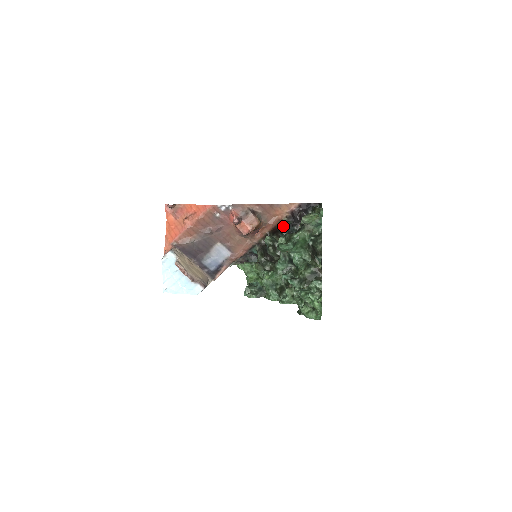
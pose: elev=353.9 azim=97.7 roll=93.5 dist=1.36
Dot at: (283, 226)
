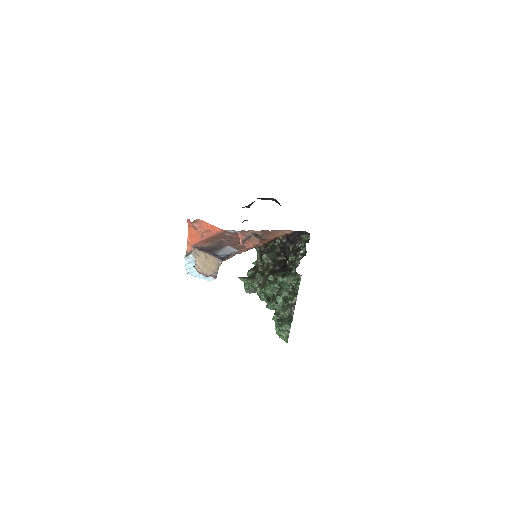
Dot at: (279, 240)
